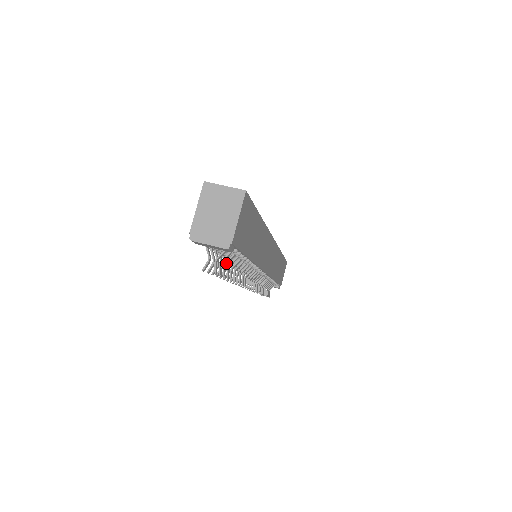
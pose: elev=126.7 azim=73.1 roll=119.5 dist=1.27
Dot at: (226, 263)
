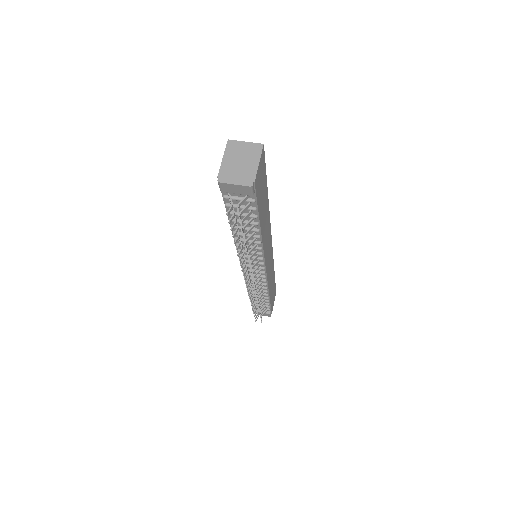
Dot at: (243, 220)
